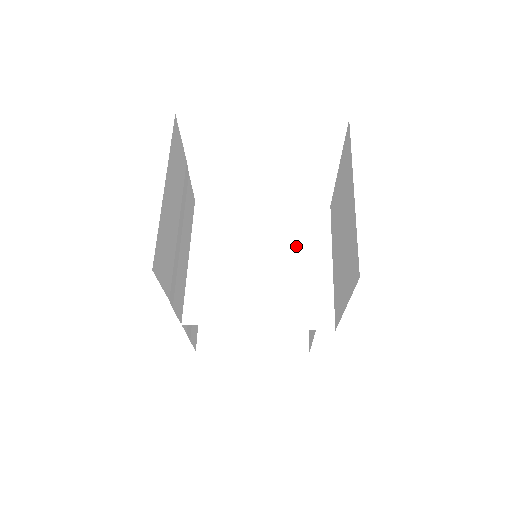
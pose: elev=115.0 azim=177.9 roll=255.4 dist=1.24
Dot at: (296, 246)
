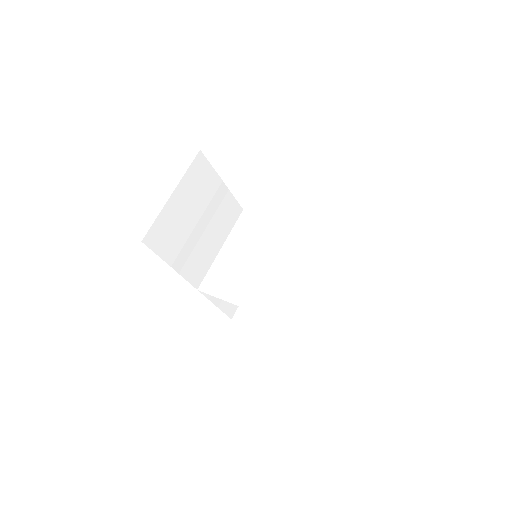
Dot at: (291, 256)
